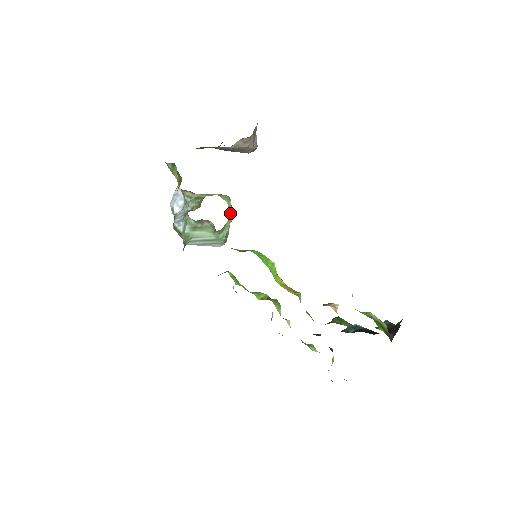
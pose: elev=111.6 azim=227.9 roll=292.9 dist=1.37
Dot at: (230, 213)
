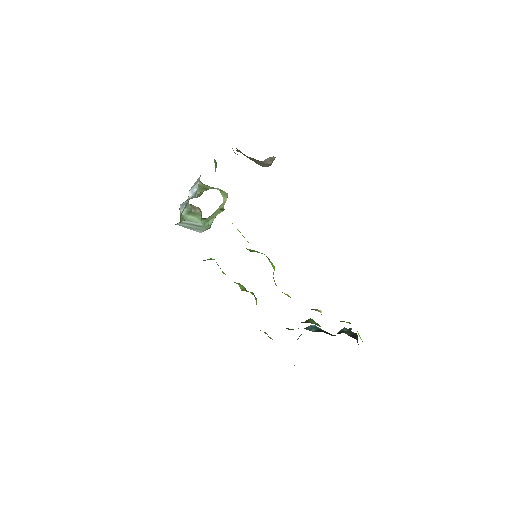
Dot at: (222, 207)
